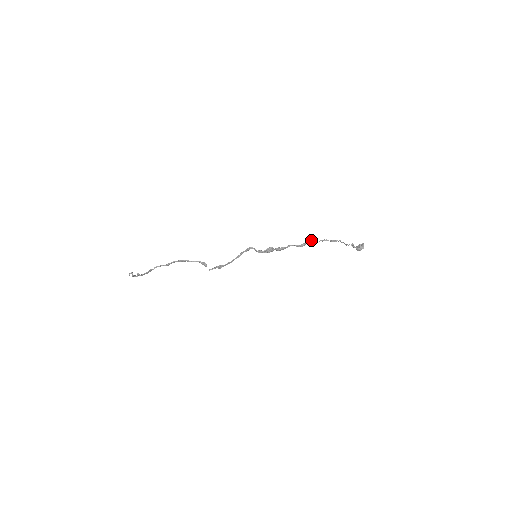
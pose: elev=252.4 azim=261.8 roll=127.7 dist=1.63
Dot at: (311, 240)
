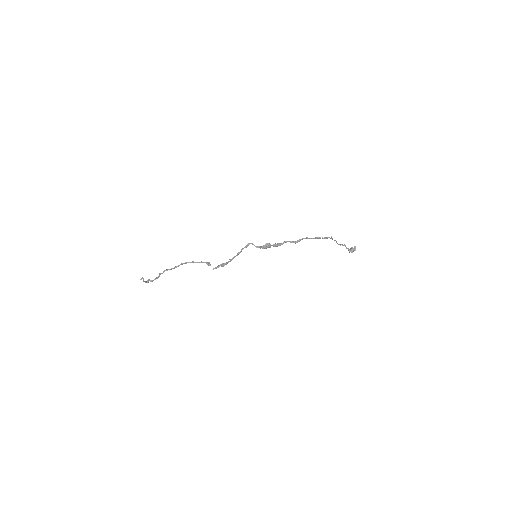
Dot at: occluded
